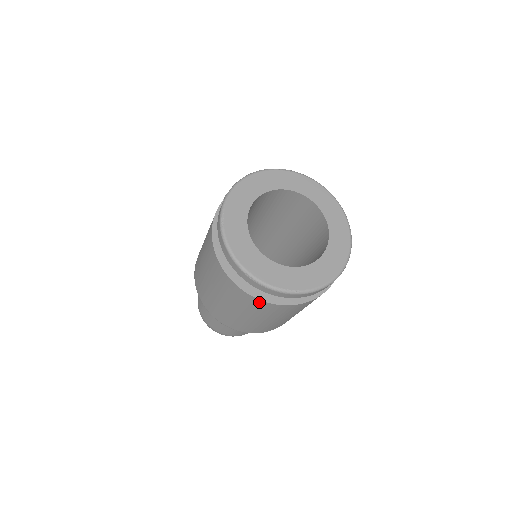
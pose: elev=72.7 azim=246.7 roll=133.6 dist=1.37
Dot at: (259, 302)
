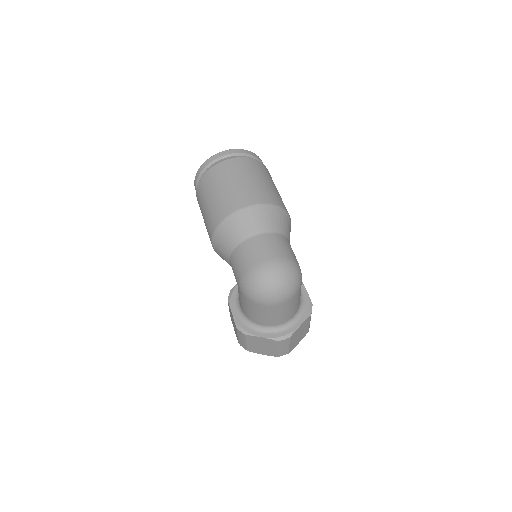
Dot at: (232, 161)
